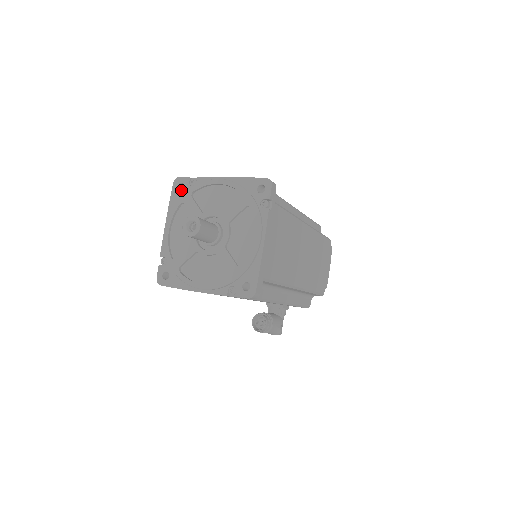
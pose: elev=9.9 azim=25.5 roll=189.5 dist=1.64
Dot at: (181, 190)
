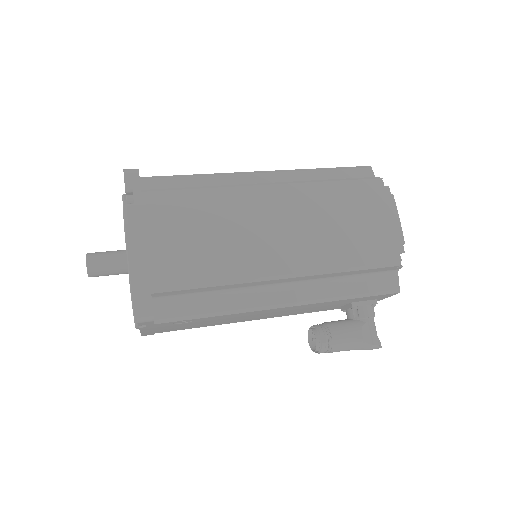
Dot at: occluded
